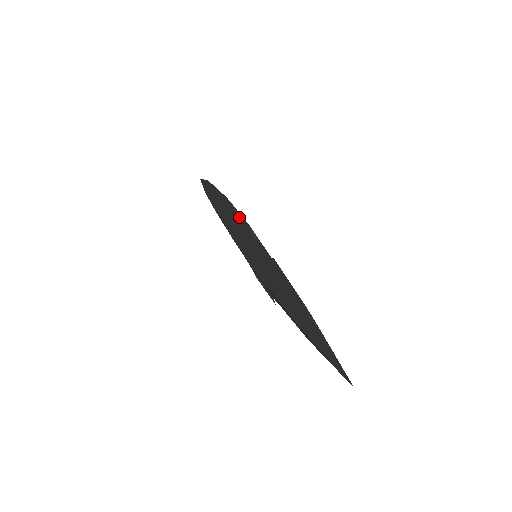
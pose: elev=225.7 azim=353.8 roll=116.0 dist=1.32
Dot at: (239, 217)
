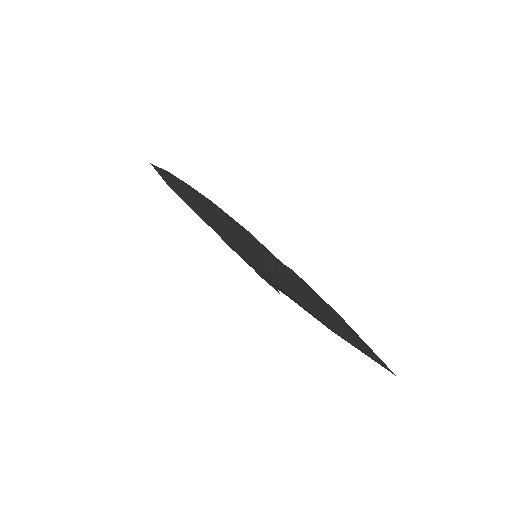
Dot at: (234, 223)
